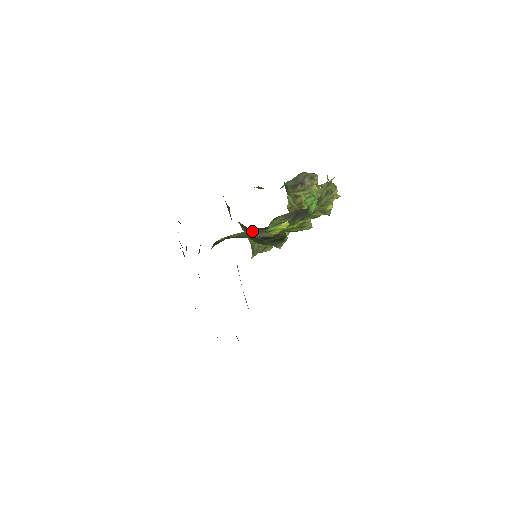
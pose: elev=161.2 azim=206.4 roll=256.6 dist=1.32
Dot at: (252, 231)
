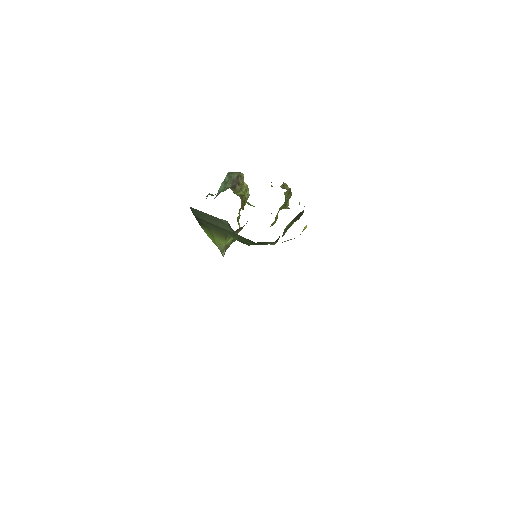
Dot at: (290, 239)
